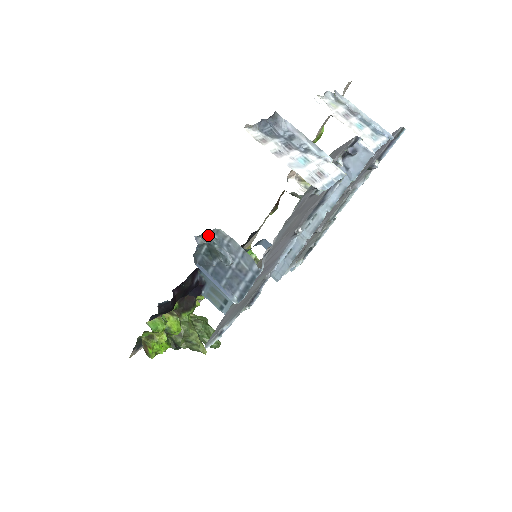
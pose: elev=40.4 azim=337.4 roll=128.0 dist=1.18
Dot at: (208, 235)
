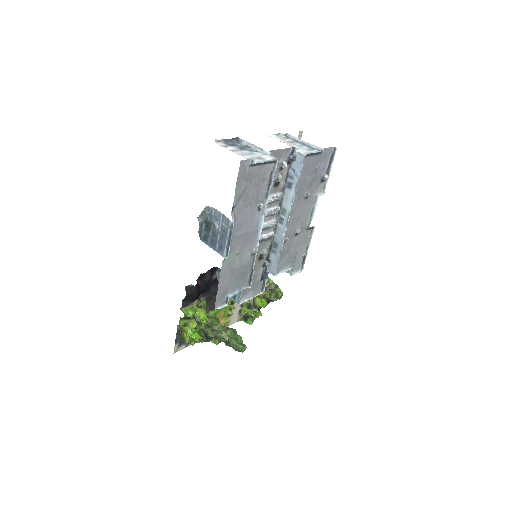
Dot at: (204, 214)
